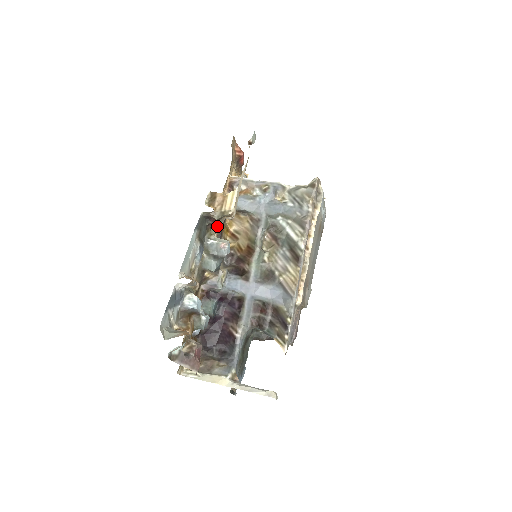
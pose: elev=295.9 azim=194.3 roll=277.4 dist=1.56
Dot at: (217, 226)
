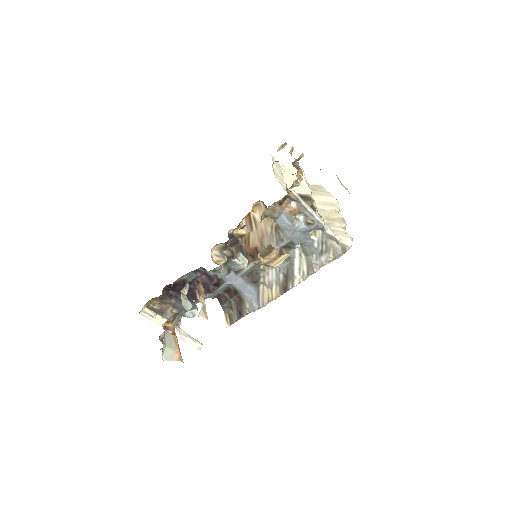
Dot at: occluded
